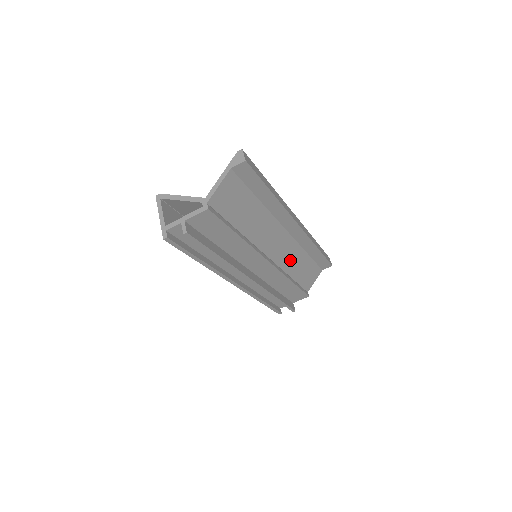
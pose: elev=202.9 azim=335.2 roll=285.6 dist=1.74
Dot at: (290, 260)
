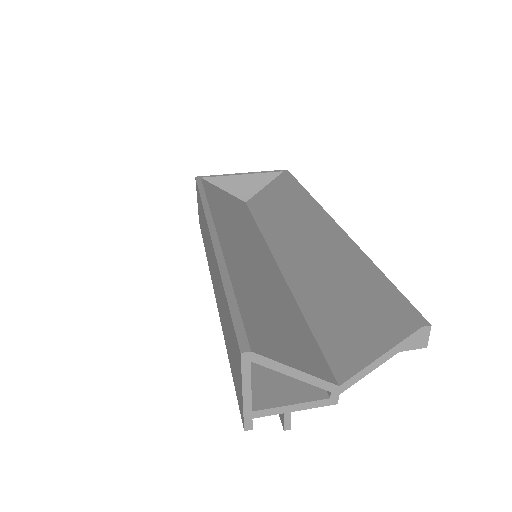
Dot at: occluded
